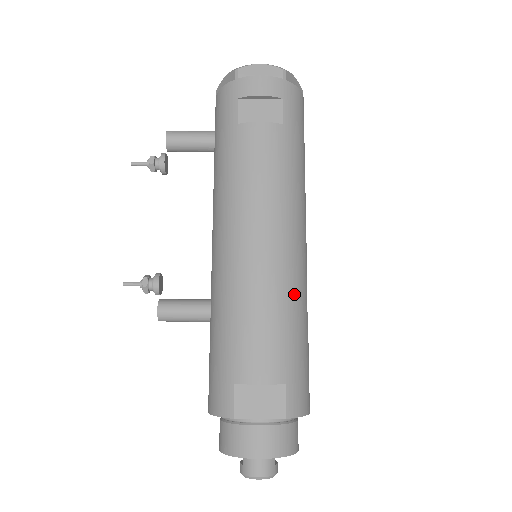
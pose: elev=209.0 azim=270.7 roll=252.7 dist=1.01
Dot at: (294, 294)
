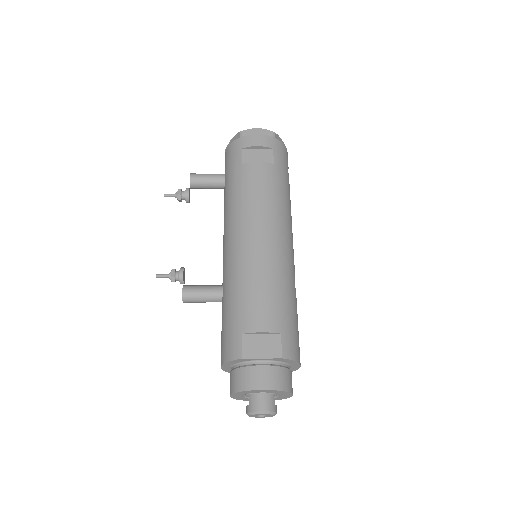
Dot at: (285, 273)
